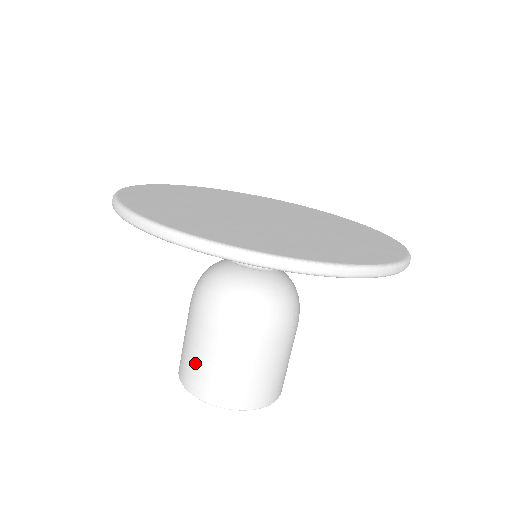
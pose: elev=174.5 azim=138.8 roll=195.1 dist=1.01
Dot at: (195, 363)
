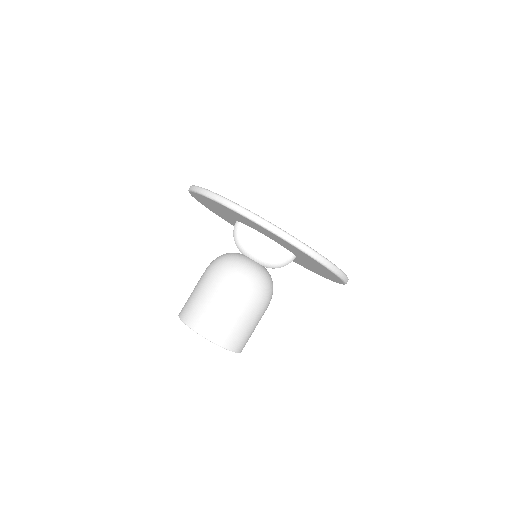
Dot at: (192, 300)
